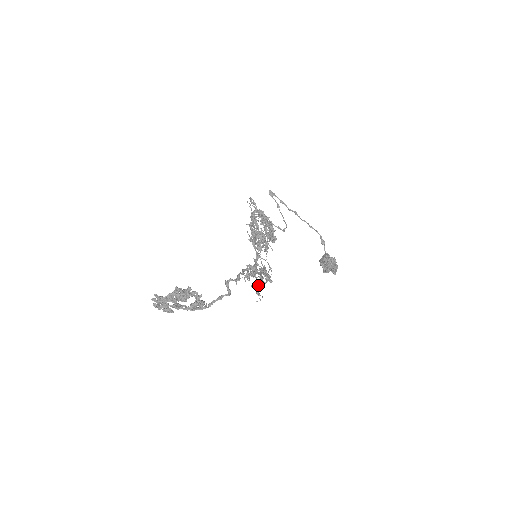
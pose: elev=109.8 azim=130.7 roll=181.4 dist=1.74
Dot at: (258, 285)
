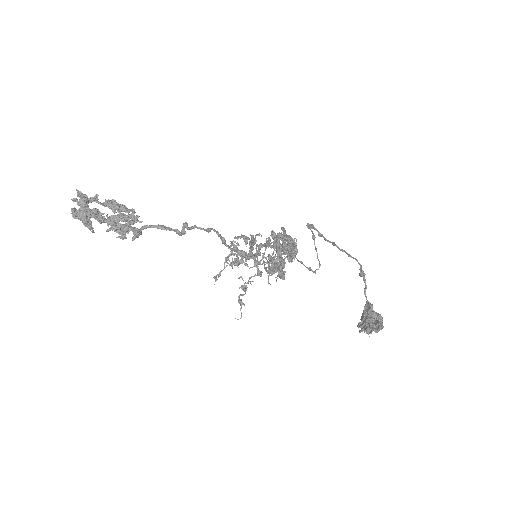
Dot at: (243, 286)
